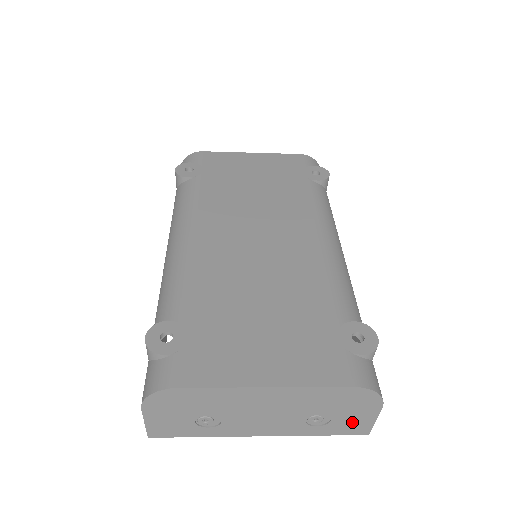
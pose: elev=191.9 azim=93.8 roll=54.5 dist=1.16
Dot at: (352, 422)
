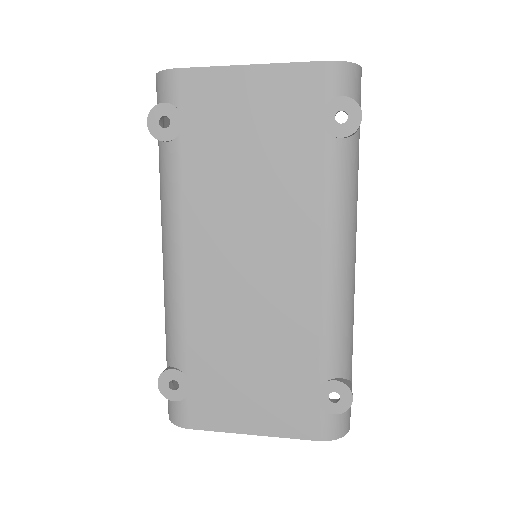
Dot at: occluded
